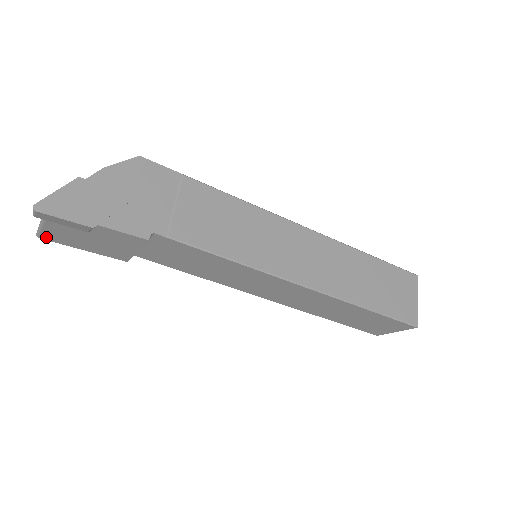
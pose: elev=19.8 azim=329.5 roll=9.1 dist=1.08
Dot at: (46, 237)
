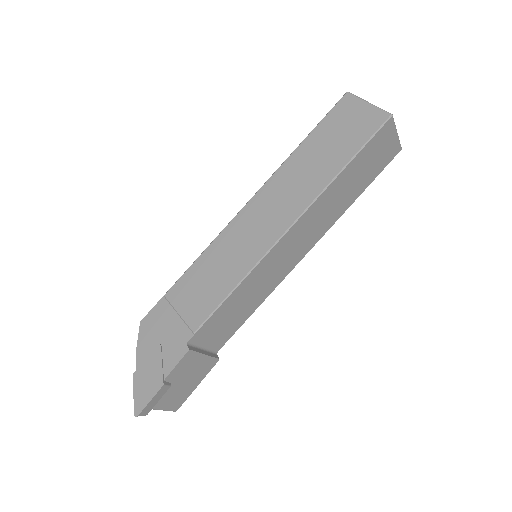
Dot at: (176, 407)
